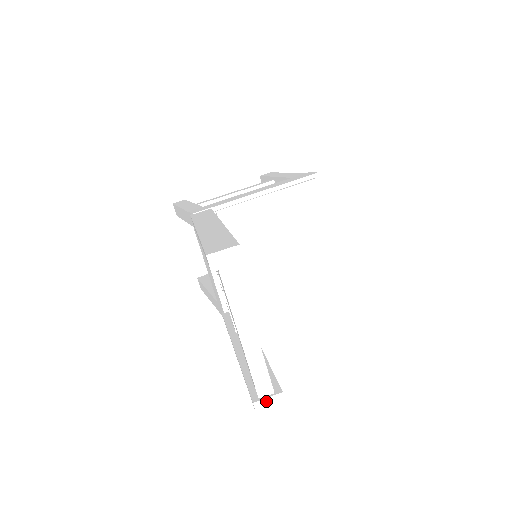
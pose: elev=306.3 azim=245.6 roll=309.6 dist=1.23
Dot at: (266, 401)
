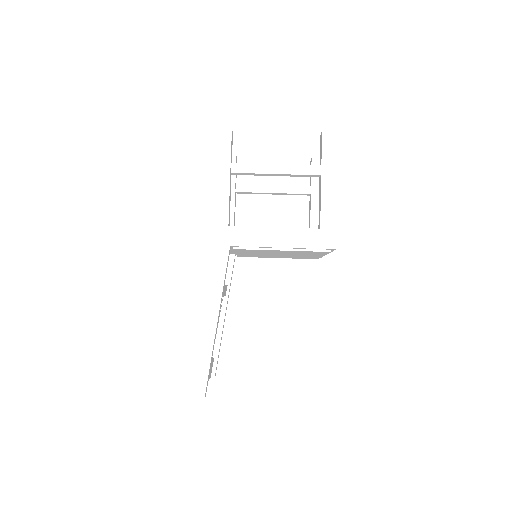
Dot at: occluded
